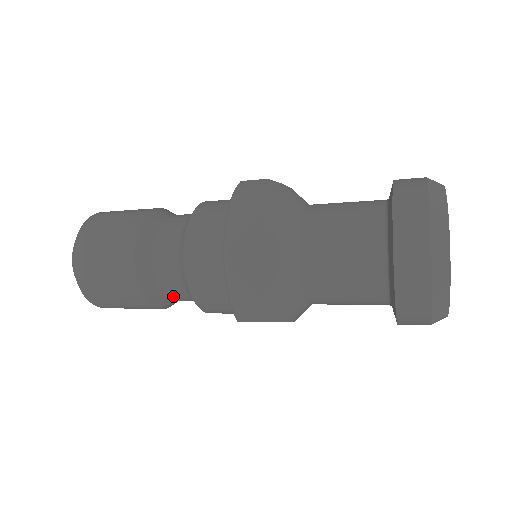
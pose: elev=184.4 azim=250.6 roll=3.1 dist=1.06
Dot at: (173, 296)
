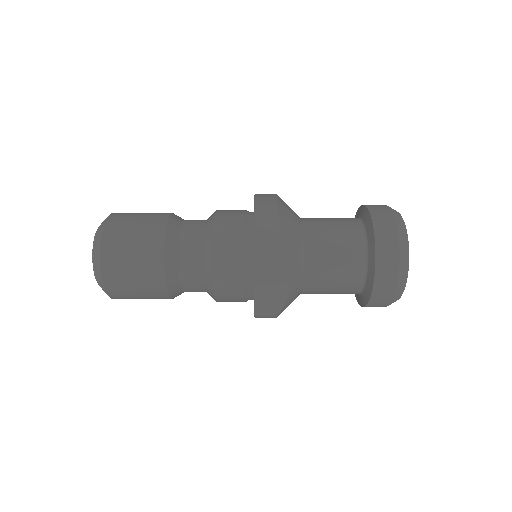
Dot at: (186, 261)
